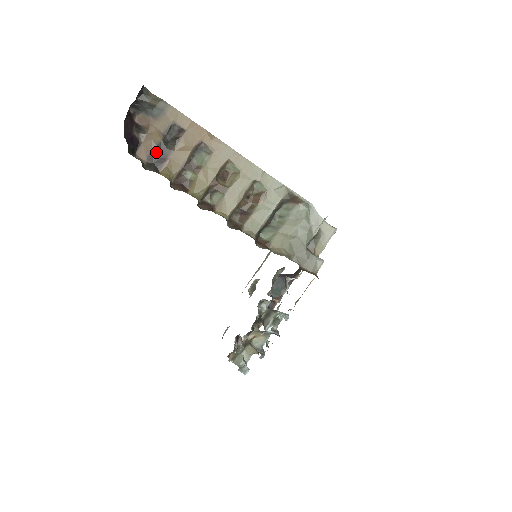
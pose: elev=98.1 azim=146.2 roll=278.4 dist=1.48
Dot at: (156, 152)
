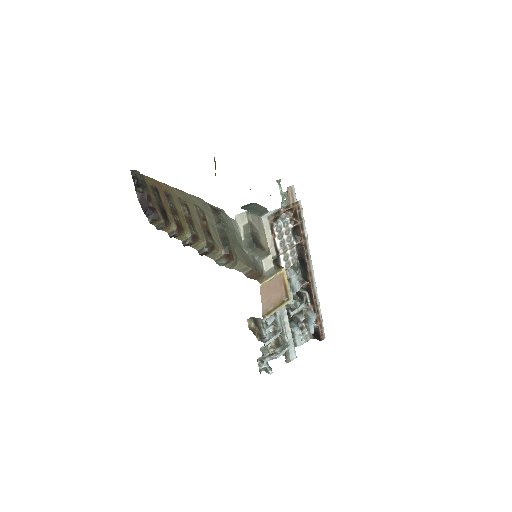
Dot at: (161, 211)
